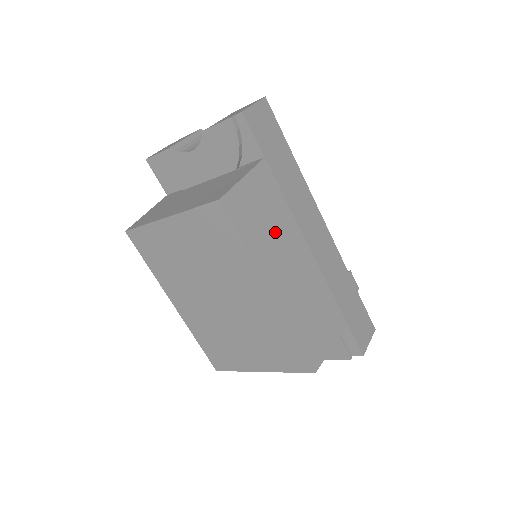
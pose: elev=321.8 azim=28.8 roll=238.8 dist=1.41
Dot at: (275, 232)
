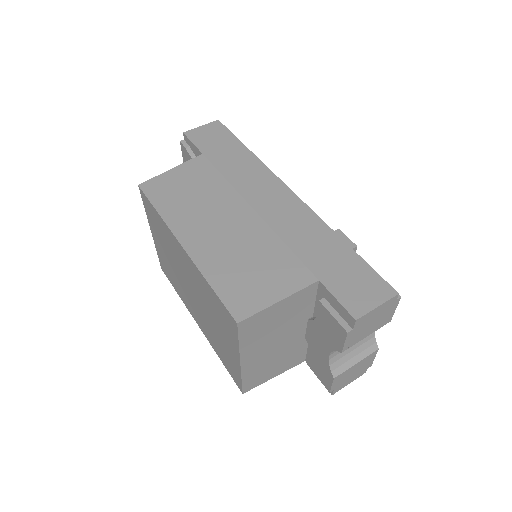
Dot at: (202, 200)
